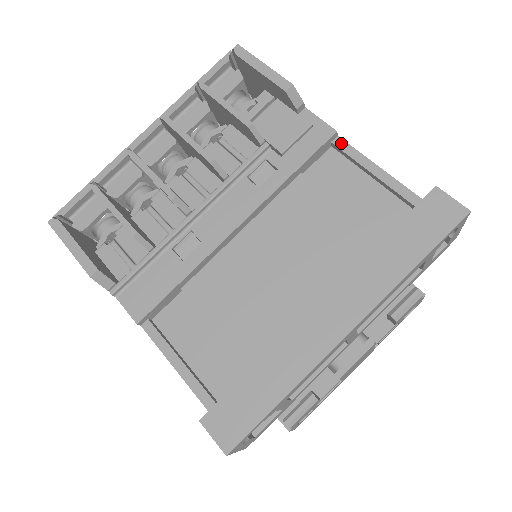
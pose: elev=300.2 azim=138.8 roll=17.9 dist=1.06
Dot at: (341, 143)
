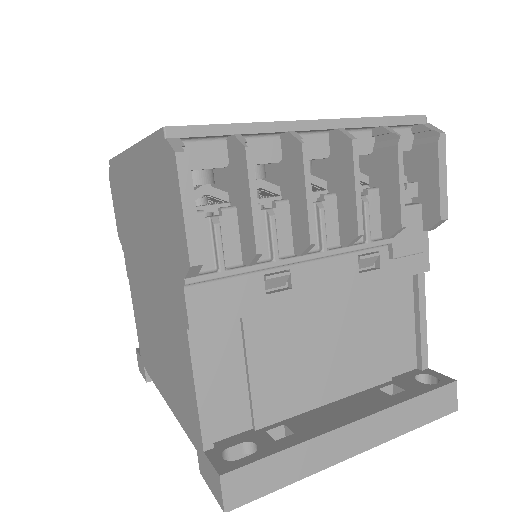
Dot at: (422, 279)
